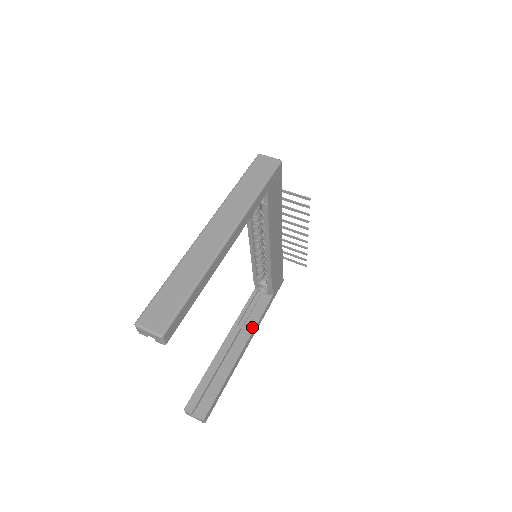
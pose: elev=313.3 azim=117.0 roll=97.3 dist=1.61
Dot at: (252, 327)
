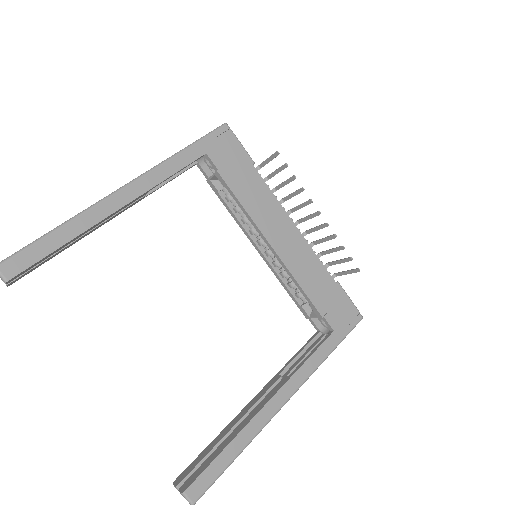
Dot at: (293, 371)
